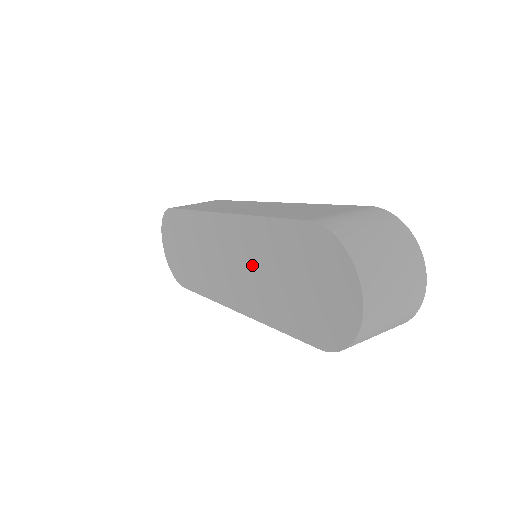
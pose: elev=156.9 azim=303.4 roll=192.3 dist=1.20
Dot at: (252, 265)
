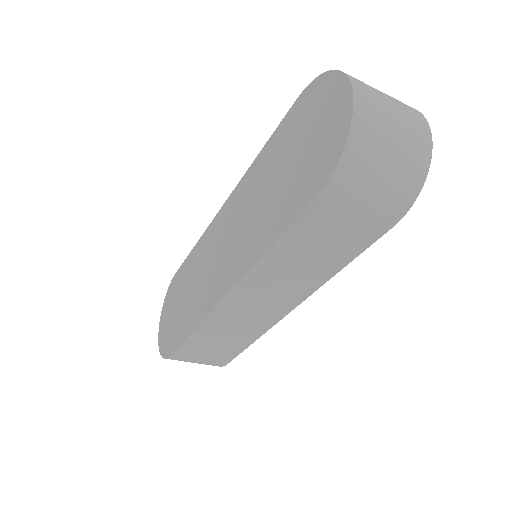
Dot at: (247, 213)
